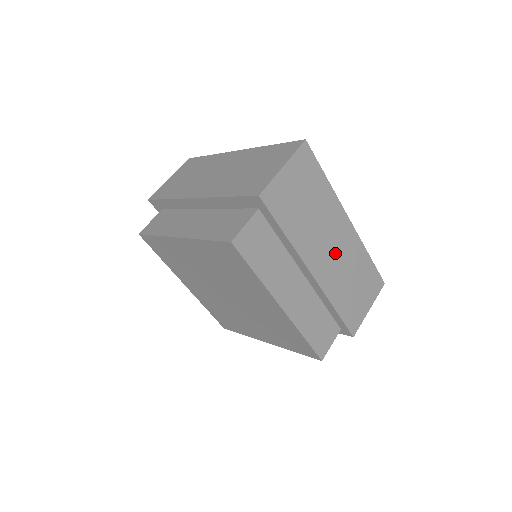
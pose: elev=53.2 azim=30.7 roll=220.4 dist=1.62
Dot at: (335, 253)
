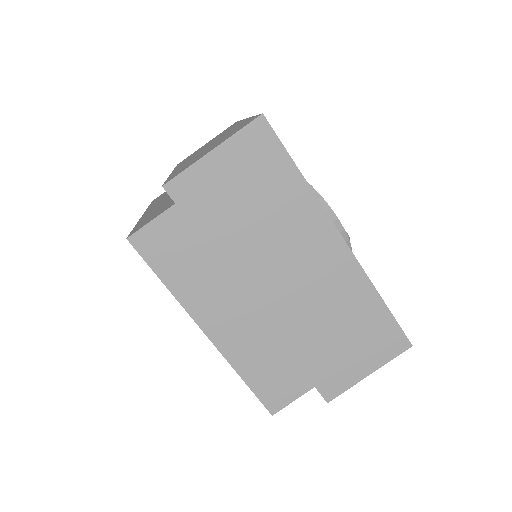
Dot at: (305, 283)
